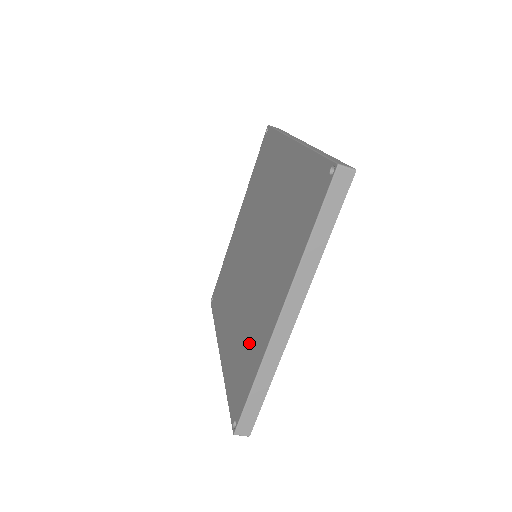
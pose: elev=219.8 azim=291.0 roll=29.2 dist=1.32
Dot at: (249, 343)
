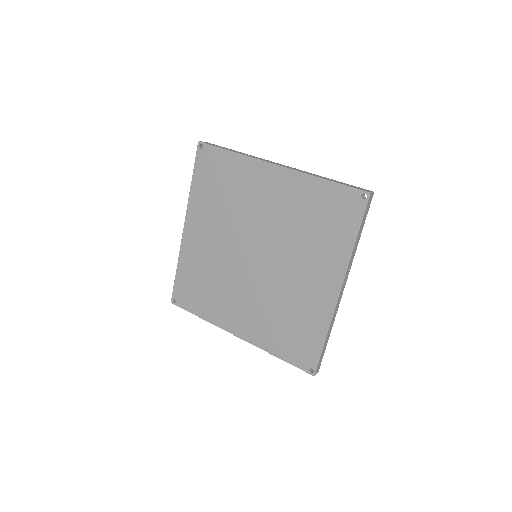
Dot at: (298, 318)
